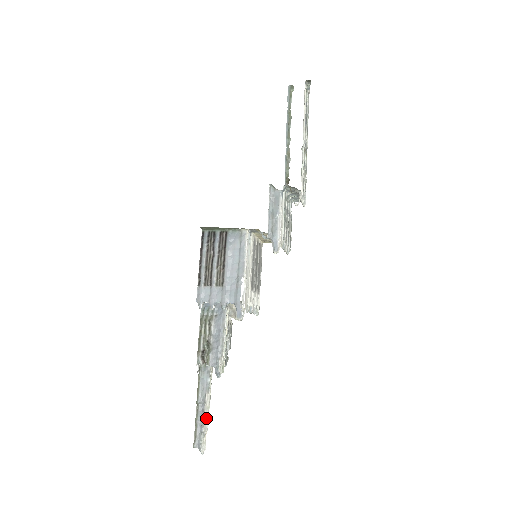
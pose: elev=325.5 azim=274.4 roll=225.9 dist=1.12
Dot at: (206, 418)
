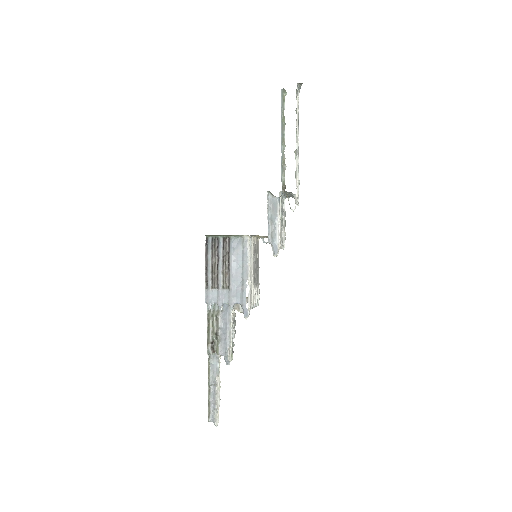
Dot at: (218, 397)
